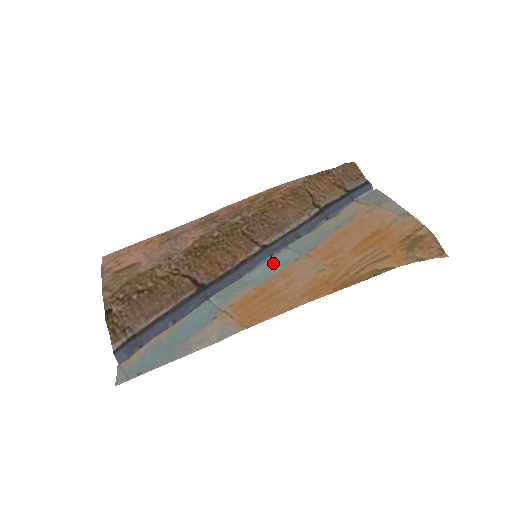
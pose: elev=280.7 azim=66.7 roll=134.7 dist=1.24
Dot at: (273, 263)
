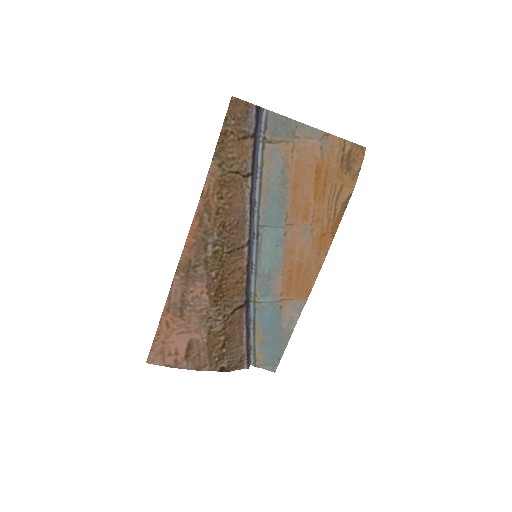
Dot at: (269, 247)
